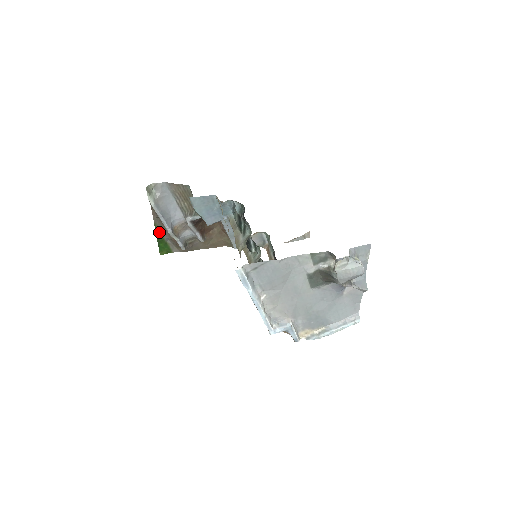
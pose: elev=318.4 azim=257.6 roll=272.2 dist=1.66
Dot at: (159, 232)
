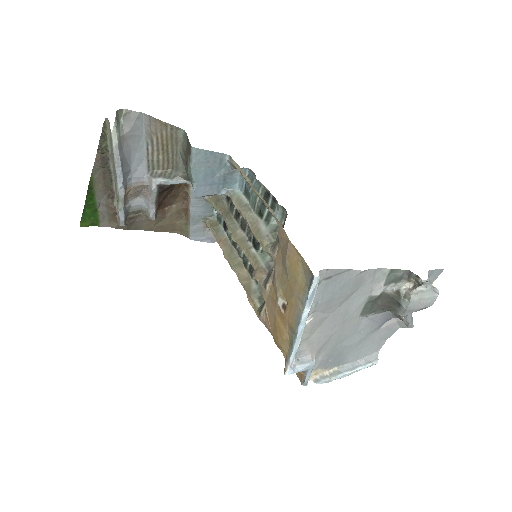
Dot at: (93, 190)
